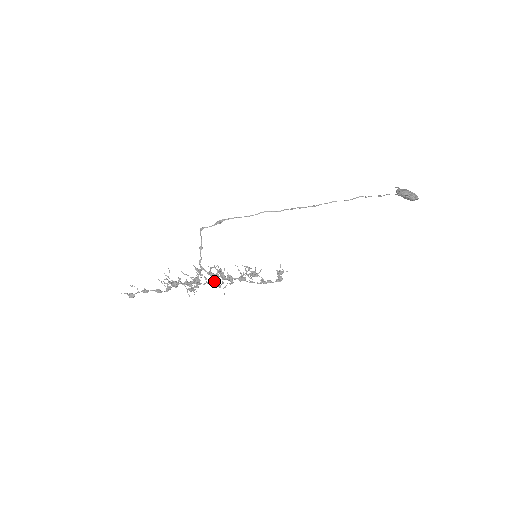
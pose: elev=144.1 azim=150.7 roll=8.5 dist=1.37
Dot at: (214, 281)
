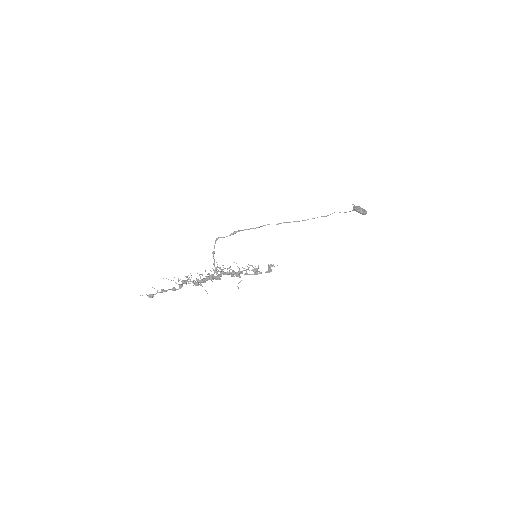
Dot at: (216, 276)
